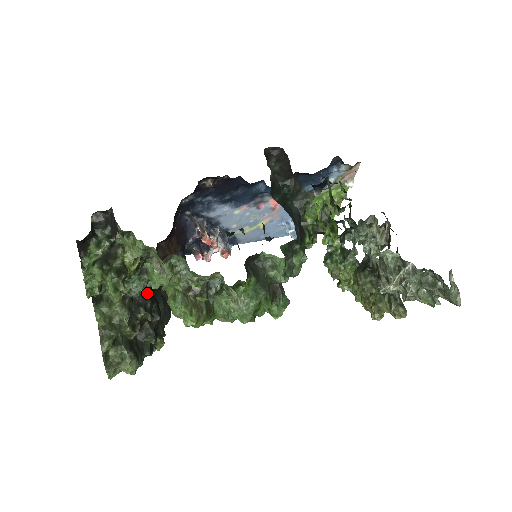
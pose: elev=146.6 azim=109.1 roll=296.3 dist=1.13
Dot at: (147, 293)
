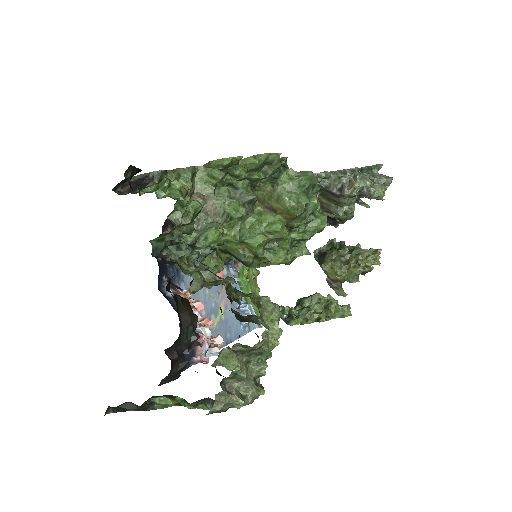
Dot at: occluded
